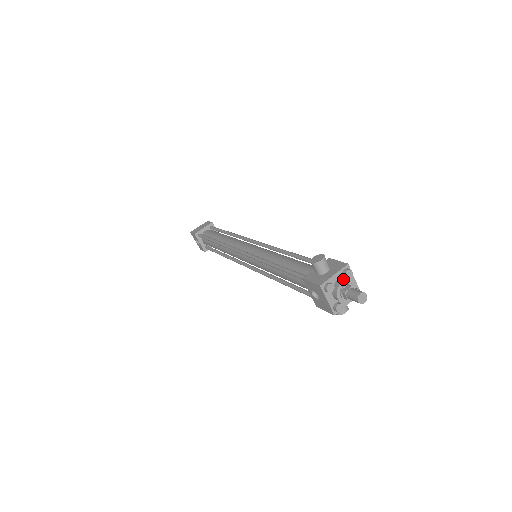
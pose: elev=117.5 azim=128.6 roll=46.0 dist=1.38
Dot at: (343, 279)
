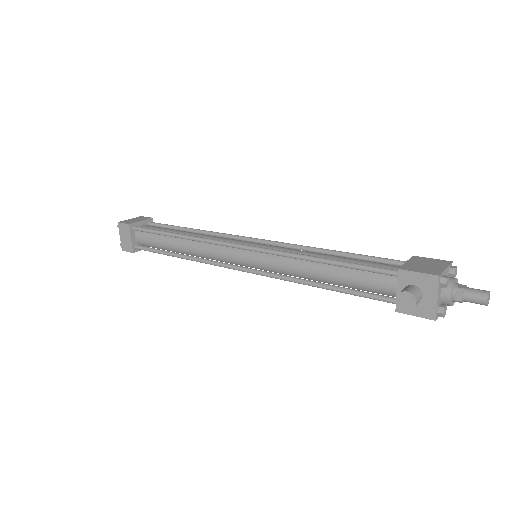
Dot at: (445, 290)
